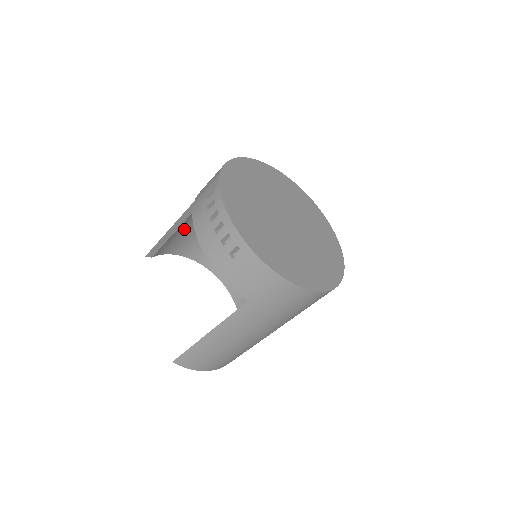
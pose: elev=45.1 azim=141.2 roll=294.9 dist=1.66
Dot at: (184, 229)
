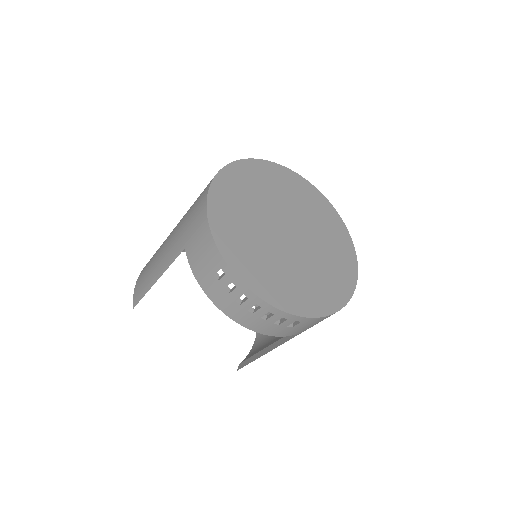
Dot at: occluded
